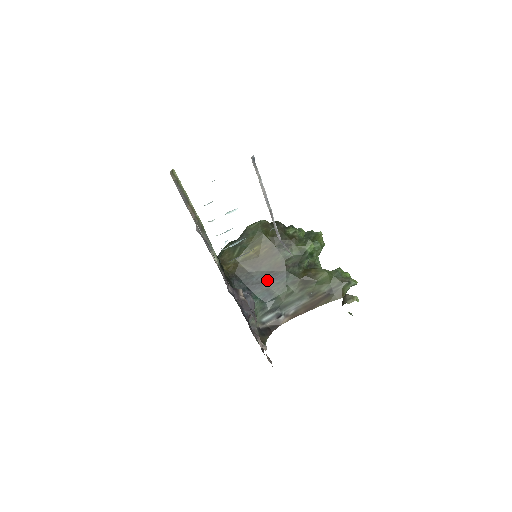
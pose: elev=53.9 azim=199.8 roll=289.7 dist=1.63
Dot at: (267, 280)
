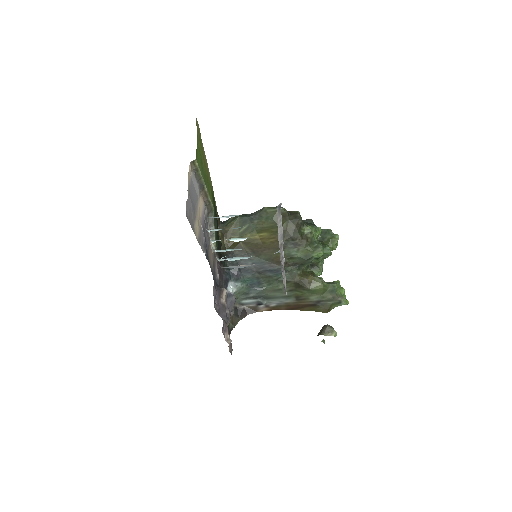
Dot at: (262, 269)
